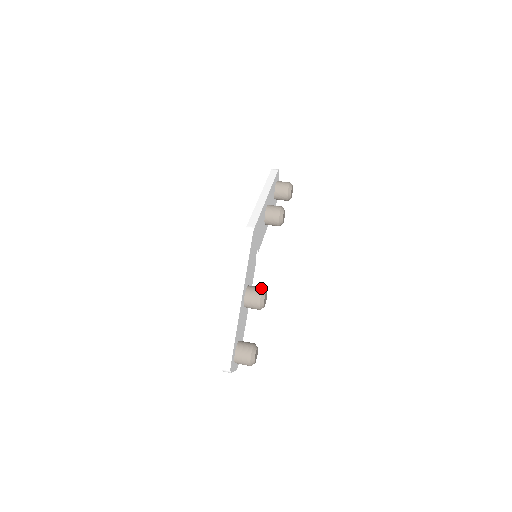
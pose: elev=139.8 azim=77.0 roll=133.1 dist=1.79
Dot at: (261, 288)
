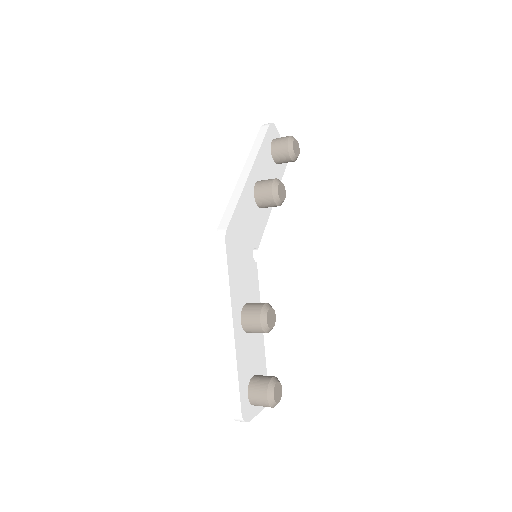
Dot at: (260, 305)
